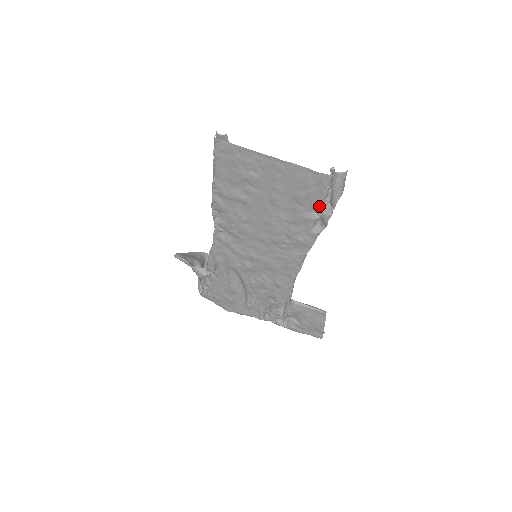
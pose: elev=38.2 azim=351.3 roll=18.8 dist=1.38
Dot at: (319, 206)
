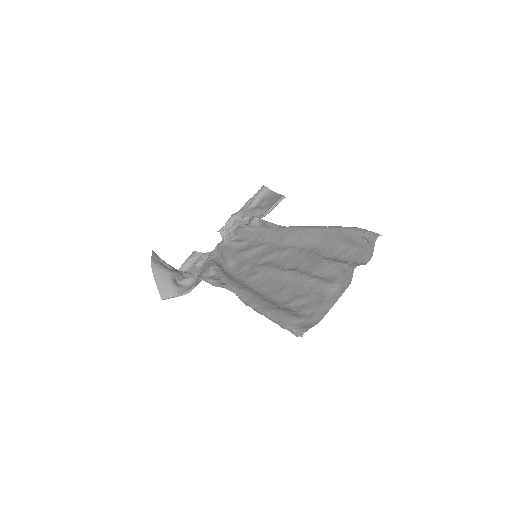
Dot at: occluded
